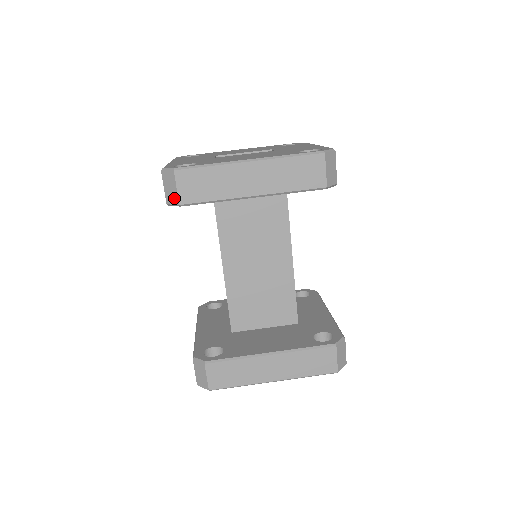
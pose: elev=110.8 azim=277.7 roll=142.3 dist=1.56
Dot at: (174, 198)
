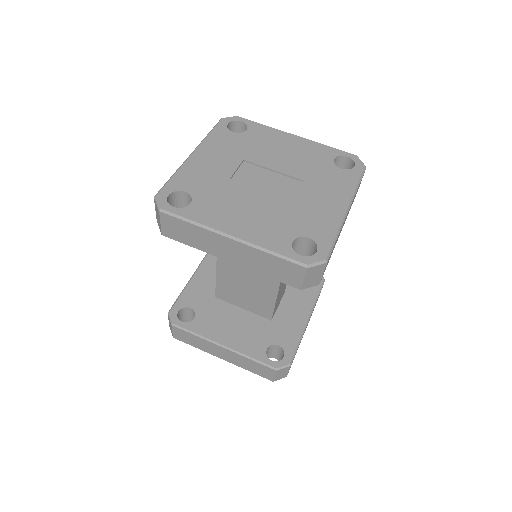
Dot at: (159, 226)
